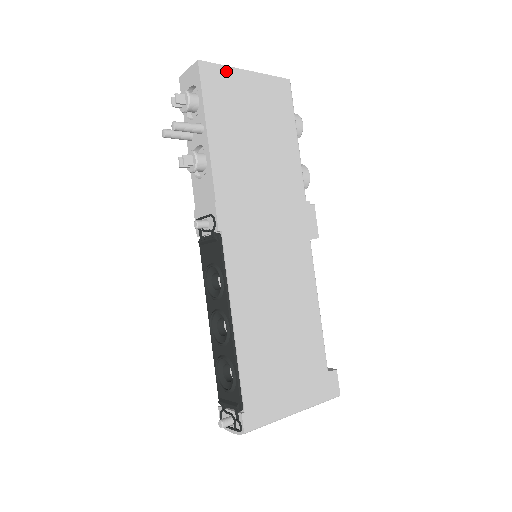
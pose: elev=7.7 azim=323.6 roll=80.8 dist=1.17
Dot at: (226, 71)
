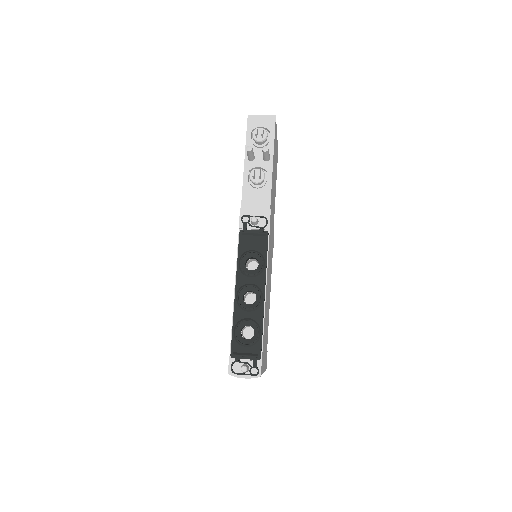
Dot at: (276, 130)
